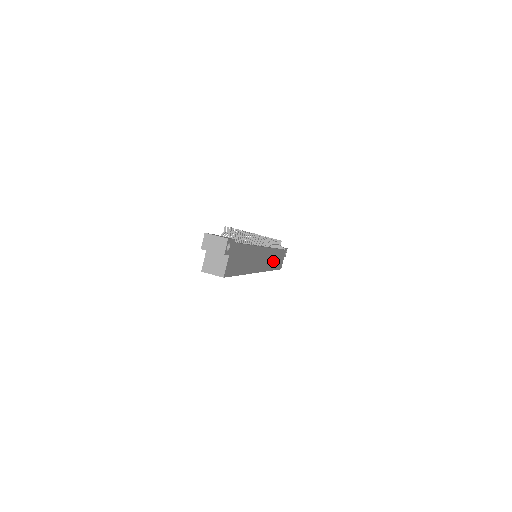
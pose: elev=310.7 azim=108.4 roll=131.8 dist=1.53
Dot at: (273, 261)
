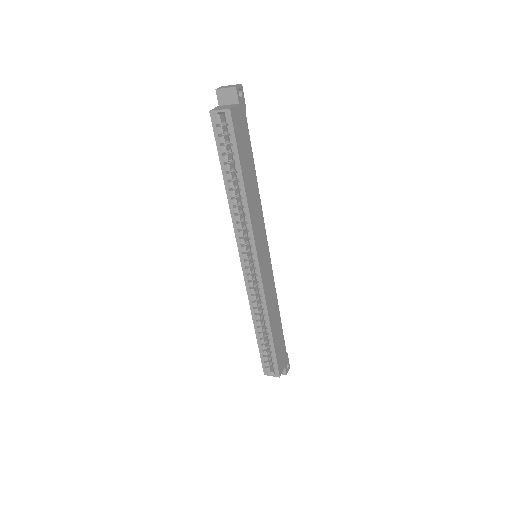
Dot at: (273, 312)
